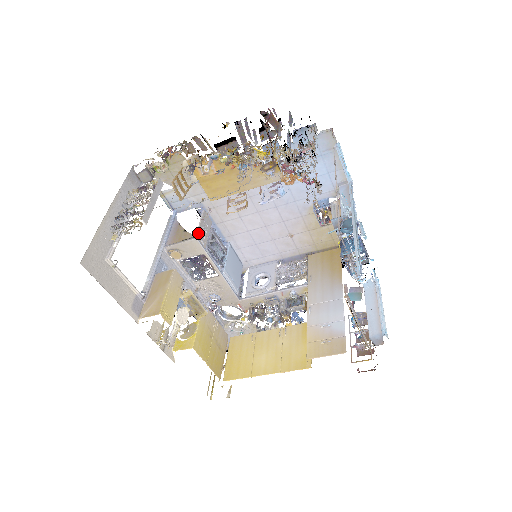
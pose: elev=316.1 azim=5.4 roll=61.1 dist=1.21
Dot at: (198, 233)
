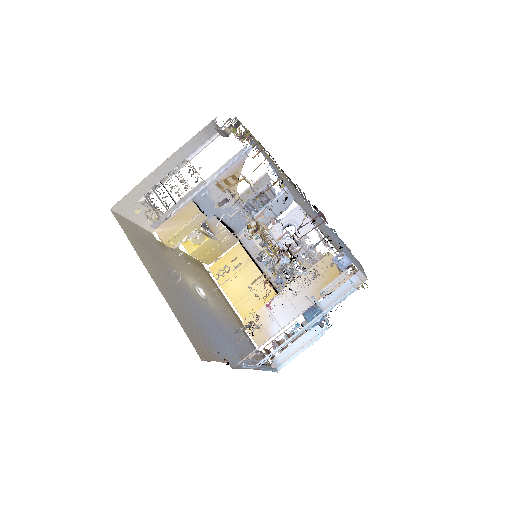
Dot at: (241, 195)
